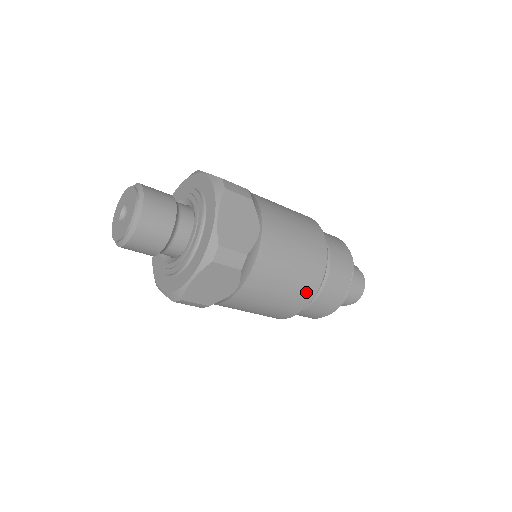
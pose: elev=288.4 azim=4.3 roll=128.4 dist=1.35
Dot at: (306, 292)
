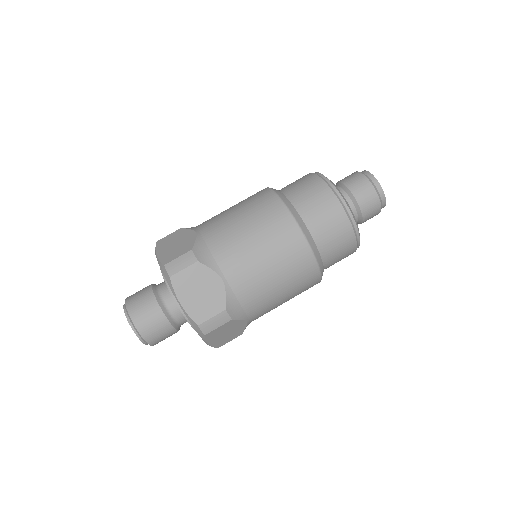
Dot at: (307, 274)
